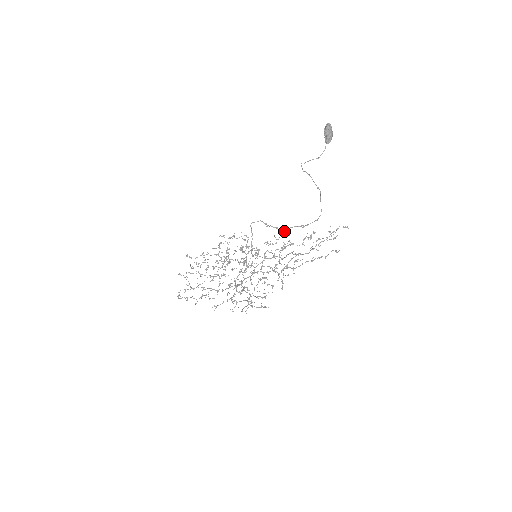
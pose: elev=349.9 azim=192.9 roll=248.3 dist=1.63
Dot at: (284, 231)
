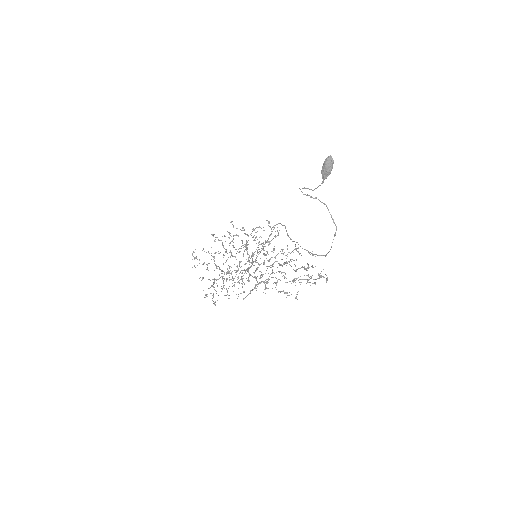
Dot at: occluded
